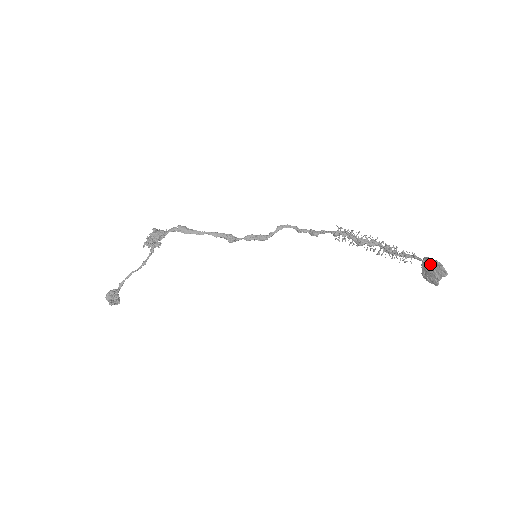
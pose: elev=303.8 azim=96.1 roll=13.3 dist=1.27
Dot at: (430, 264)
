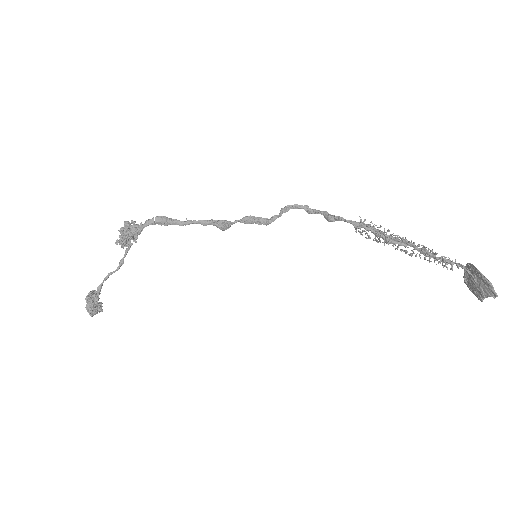
Dot at: (476, 278)
